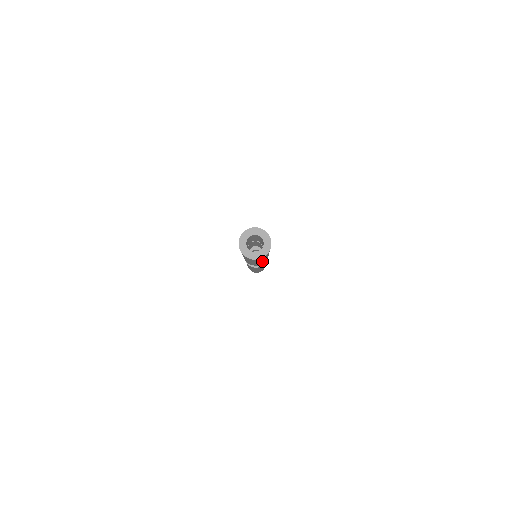
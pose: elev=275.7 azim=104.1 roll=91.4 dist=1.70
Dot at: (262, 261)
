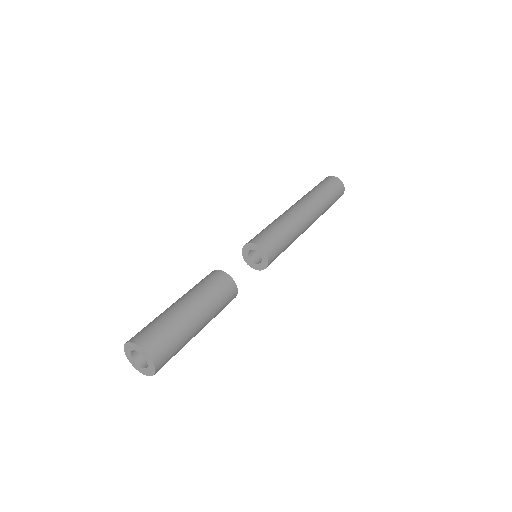
Dot at: occluded
